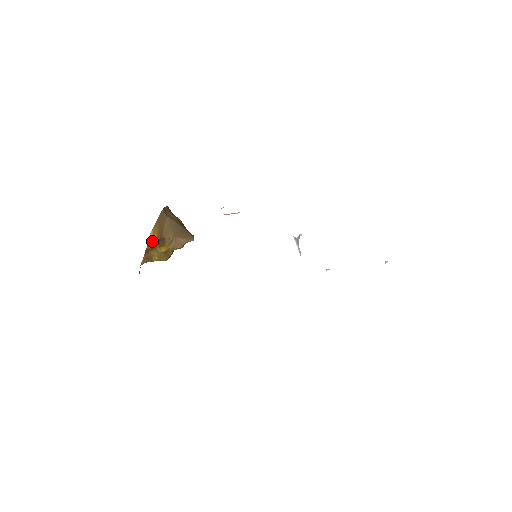
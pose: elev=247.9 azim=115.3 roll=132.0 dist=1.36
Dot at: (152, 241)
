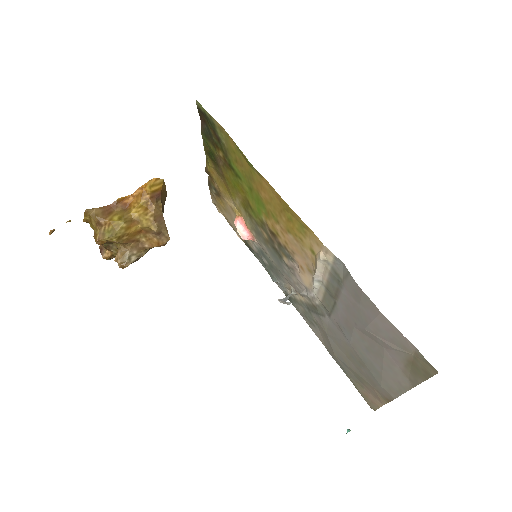
Dot at: (154, 184)
